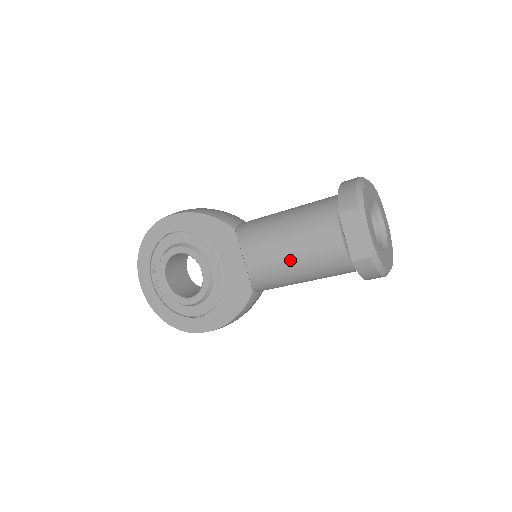
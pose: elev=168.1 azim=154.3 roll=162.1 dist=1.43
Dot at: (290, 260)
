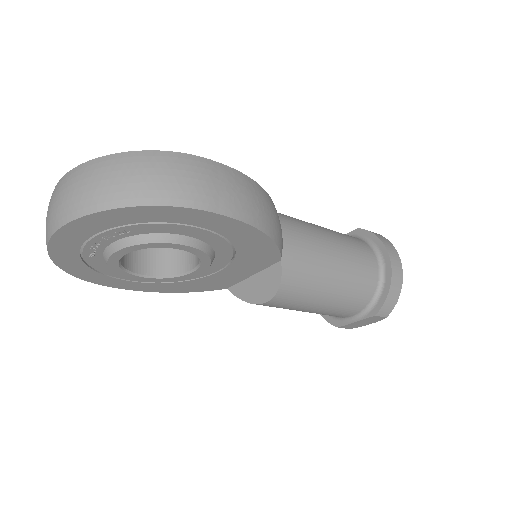
Dot at: occluded
